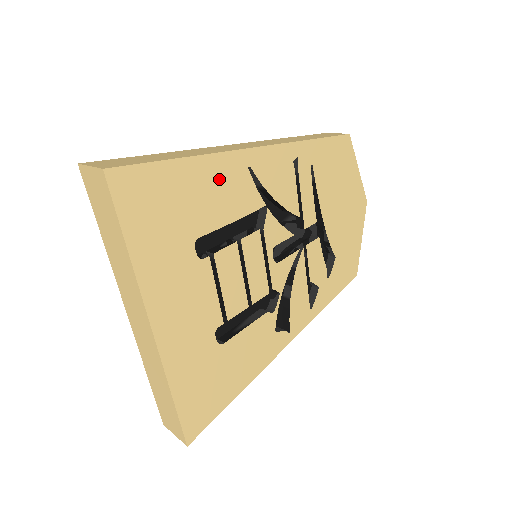
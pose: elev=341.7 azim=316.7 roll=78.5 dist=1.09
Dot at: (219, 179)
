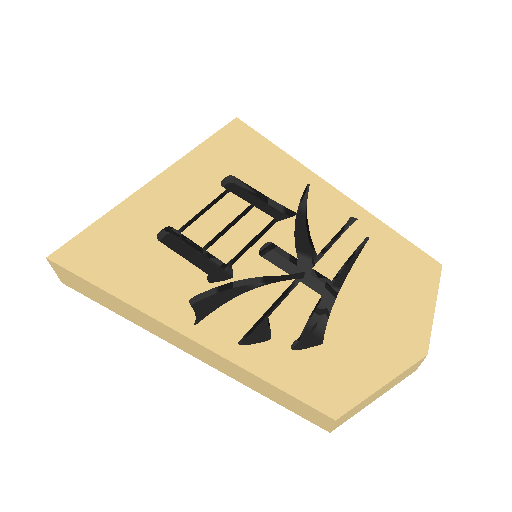
Dot at: (282, 169)
